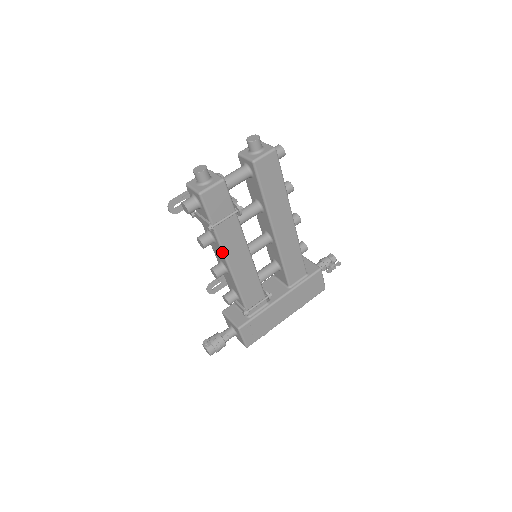
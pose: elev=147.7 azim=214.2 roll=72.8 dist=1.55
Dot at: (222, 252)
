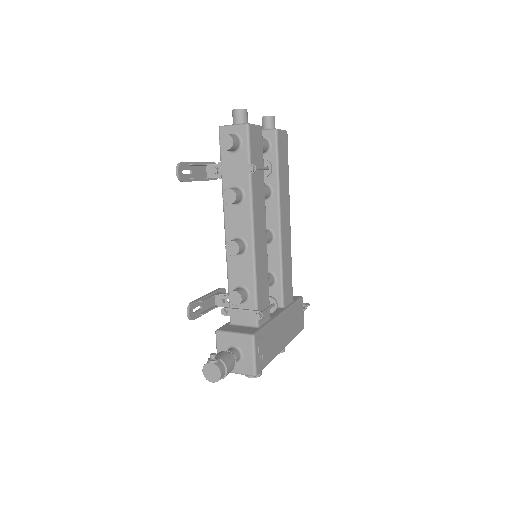
Dot at: (251, 212)
